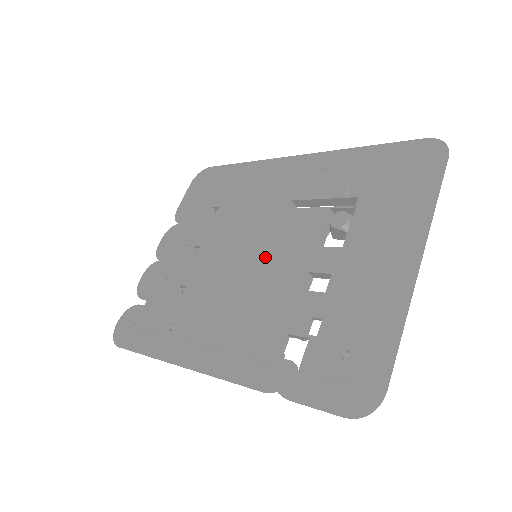
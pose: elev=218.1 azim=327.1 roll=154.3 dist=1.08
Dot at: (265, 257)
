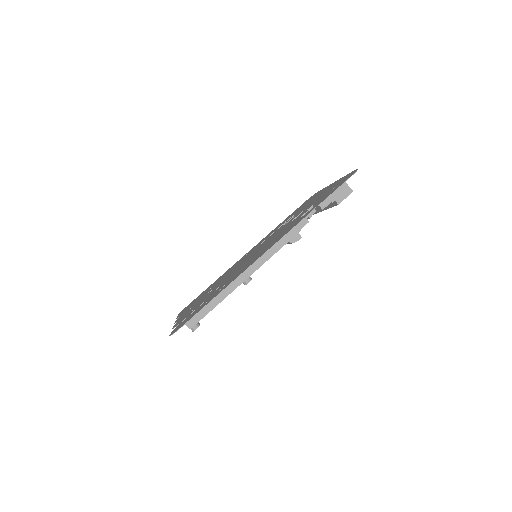
Dot at: (262, 245)
